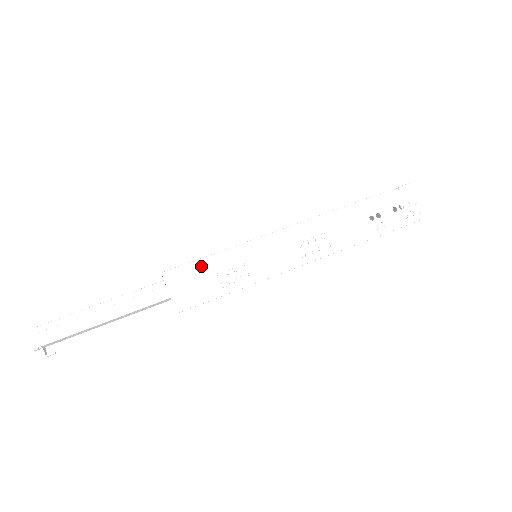
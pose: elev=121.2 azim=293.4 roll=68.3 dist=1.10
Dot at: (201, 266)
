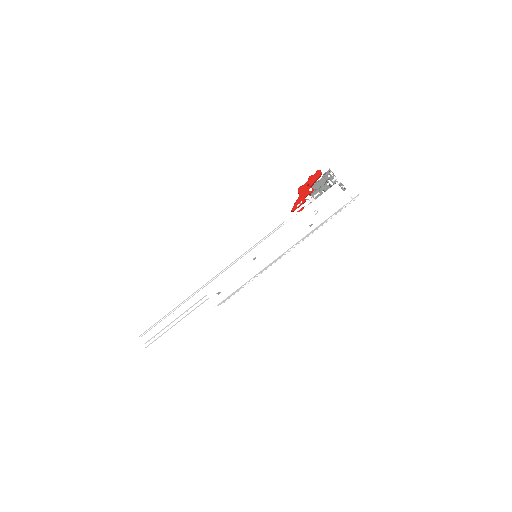
Dot at: occluded
